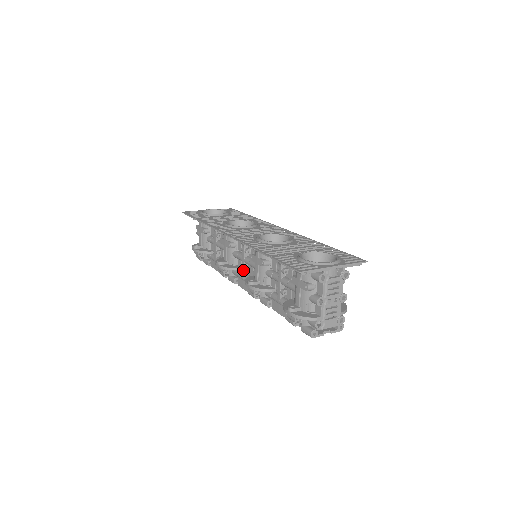
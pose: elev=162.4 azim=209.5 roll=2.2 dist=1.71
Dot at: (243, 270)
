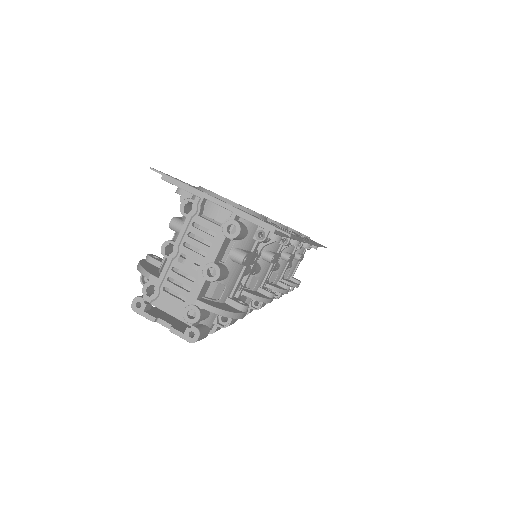
Dot at: occluded
